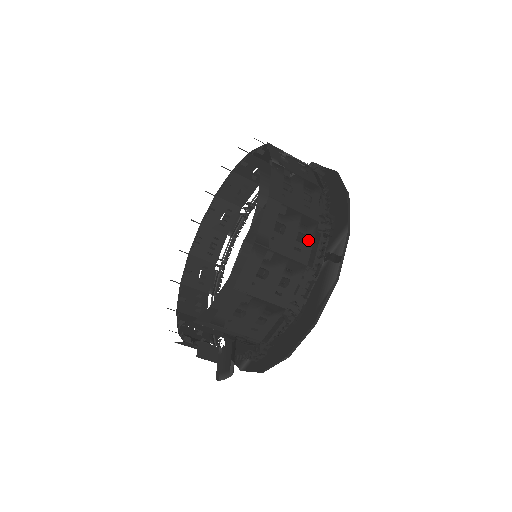
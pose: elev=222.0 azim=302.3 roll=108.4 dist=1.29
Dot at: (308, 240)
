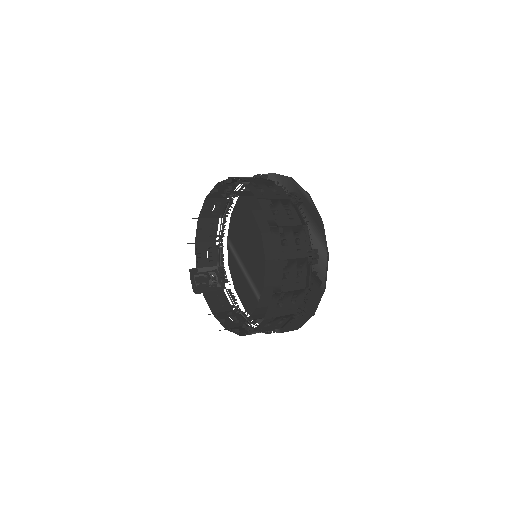
Dot at: occluded
